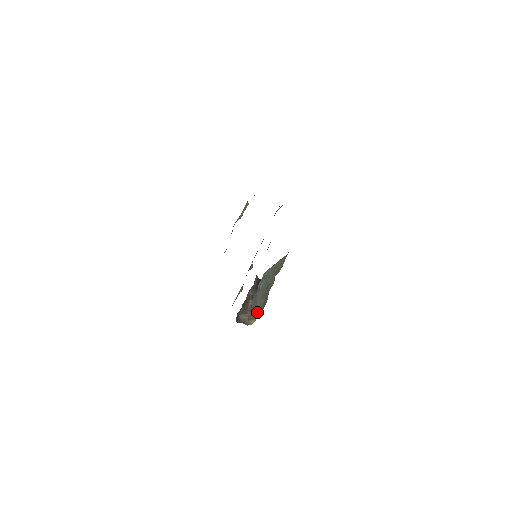
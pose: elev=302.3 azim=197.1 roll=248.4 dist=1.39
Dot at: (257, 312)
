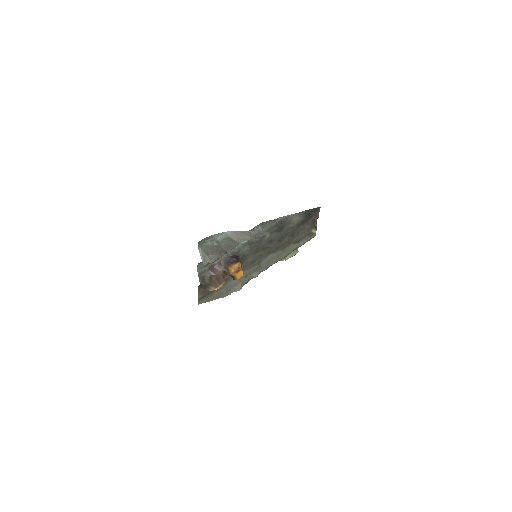
Dot at: (205, 258)
